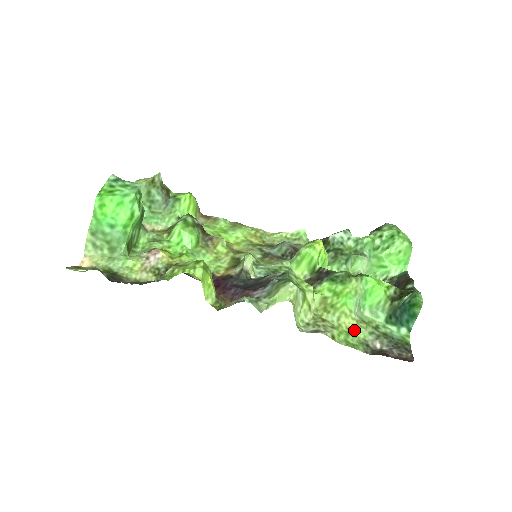
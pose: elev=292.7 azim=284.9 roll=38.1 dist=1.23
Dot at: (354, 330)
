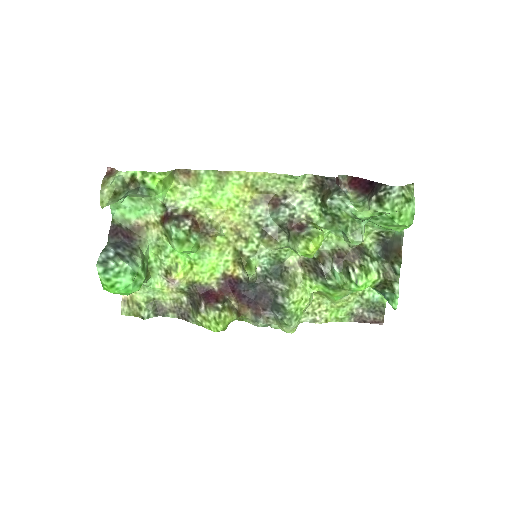
Dot at: (343, 306)
